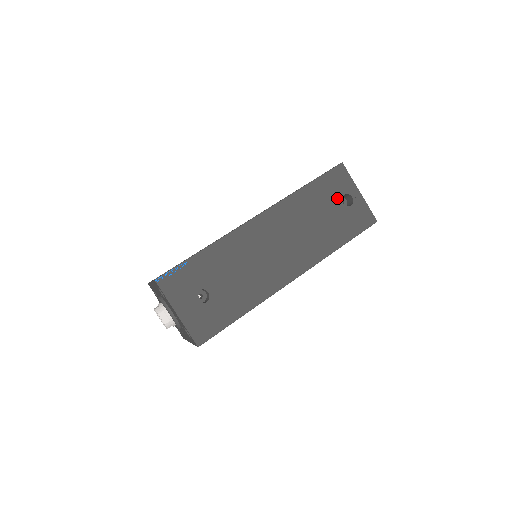
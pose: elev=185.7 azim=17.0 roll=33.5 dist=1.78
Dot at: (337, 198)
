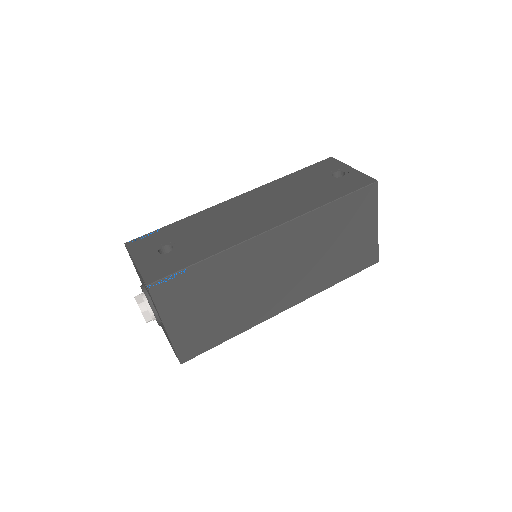
Dot at: (326, 175)
